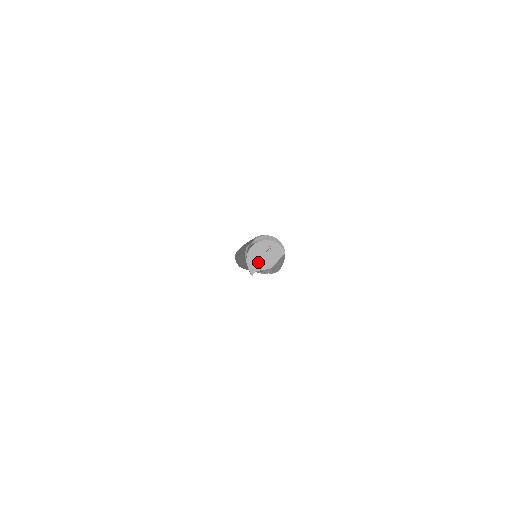
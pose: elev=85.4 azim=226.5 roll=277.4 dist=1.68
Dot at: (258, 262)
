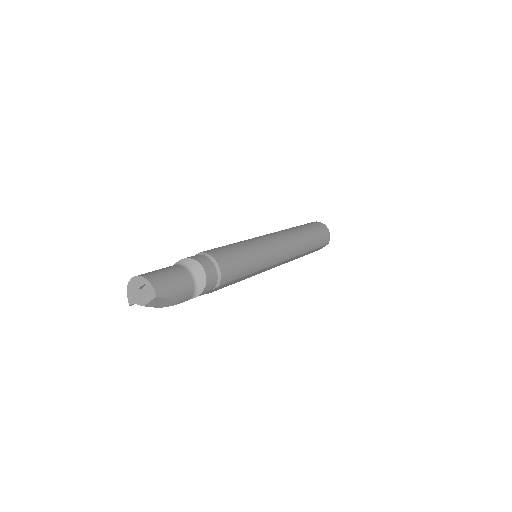
Dot at: (135, 295)
